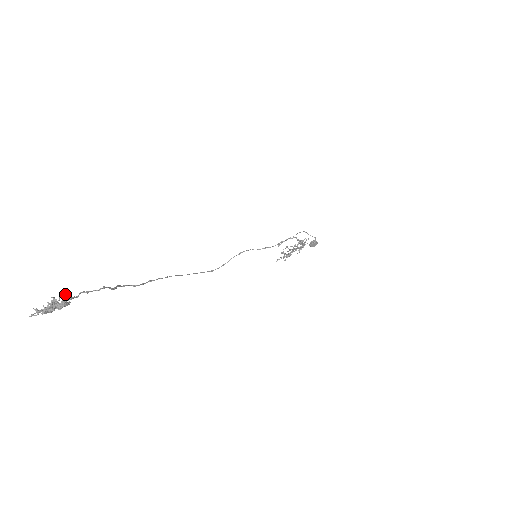
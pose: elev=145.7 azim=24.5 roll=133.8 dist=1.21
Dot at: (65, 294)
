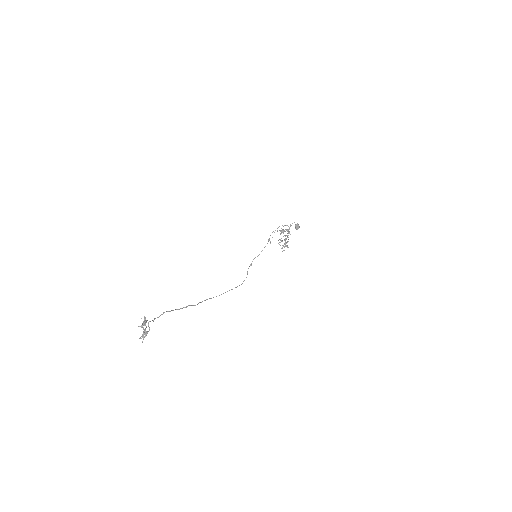
Dot at: occluded
